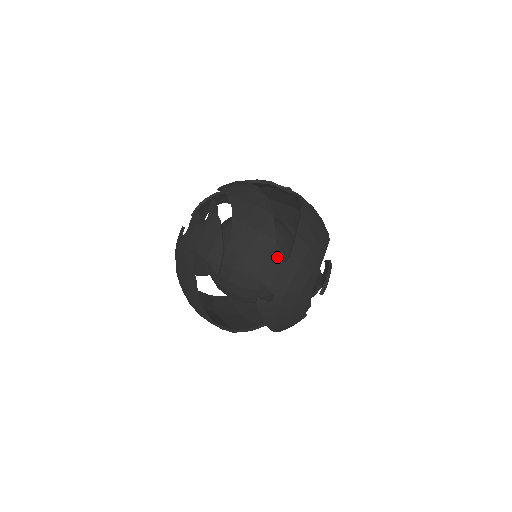
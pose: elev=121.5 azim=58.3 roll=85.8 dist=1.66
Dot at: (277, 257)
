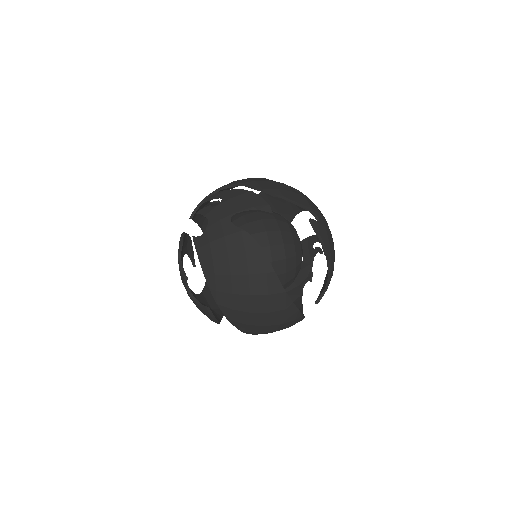
Dot at: (296, 191)
